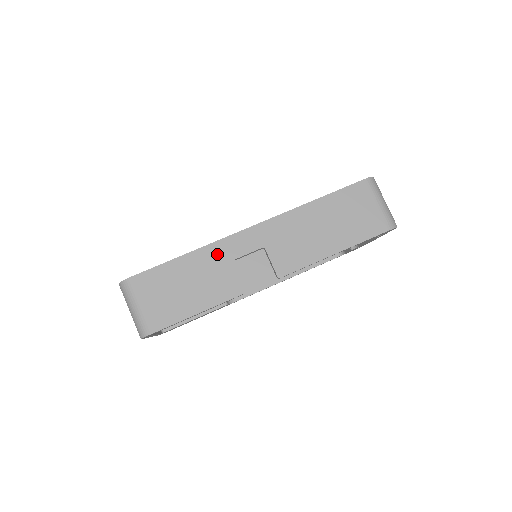
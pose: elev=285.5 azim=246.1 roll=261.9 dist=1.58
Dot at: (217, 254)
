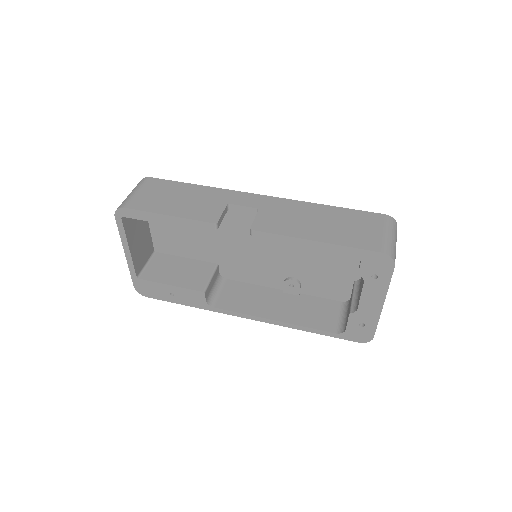
Dot at: (220, 195)
